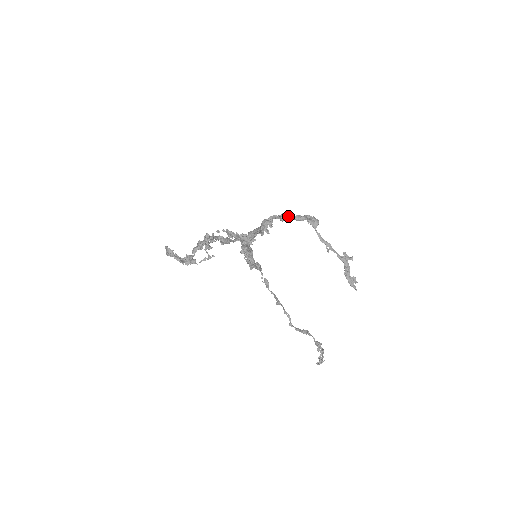
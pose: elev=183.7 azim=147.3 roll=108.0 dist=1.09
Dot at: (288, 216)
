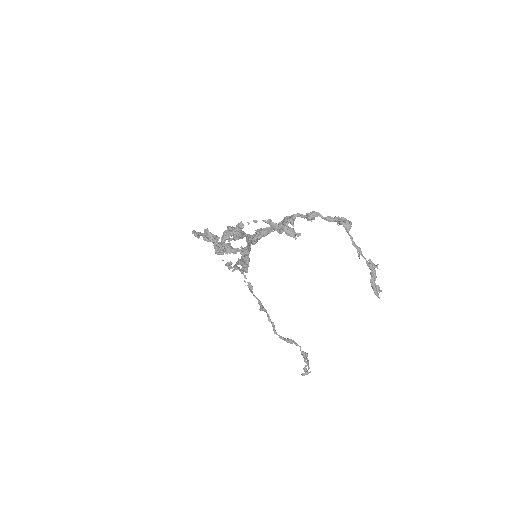
Dot at: (317, 215)
